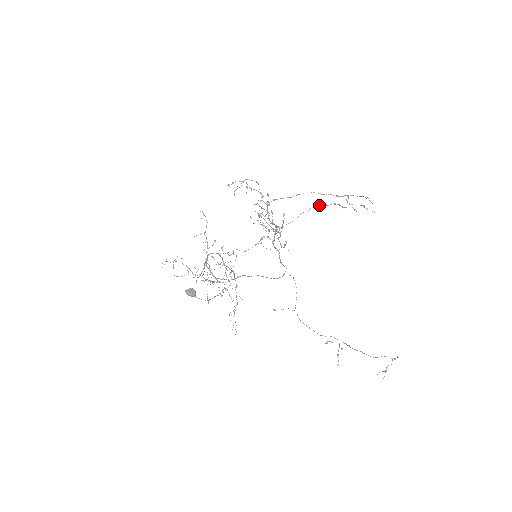
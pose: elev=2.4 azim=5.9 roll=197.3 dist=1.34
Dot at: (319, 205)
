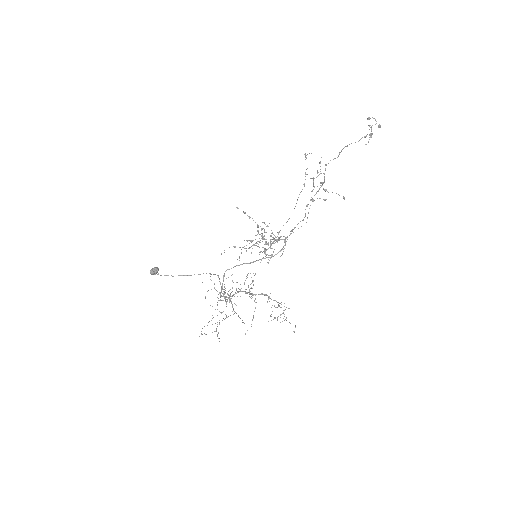
Dot at: (309, 208)
